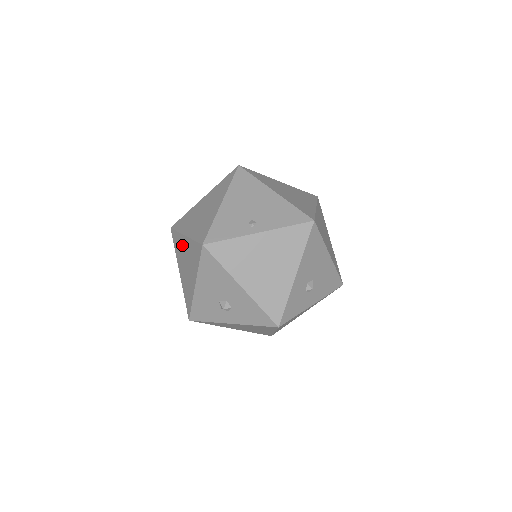
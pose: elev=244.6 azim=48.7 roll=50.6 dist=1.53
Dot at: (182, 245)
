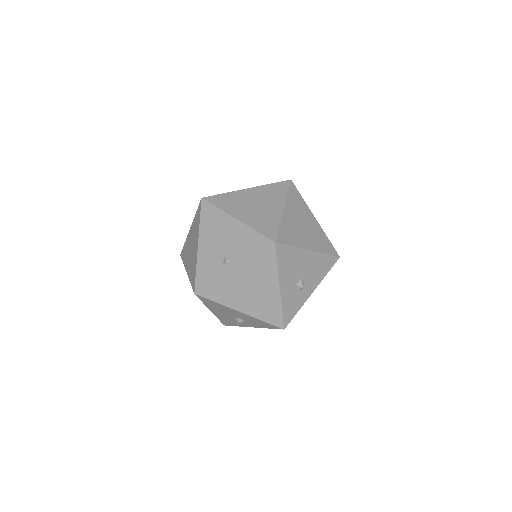
Dot at: occluded
